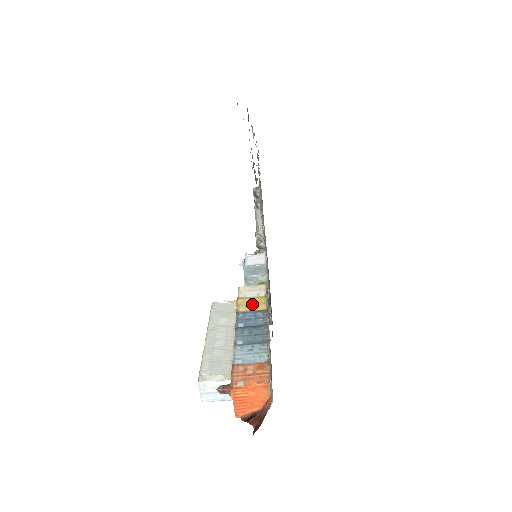
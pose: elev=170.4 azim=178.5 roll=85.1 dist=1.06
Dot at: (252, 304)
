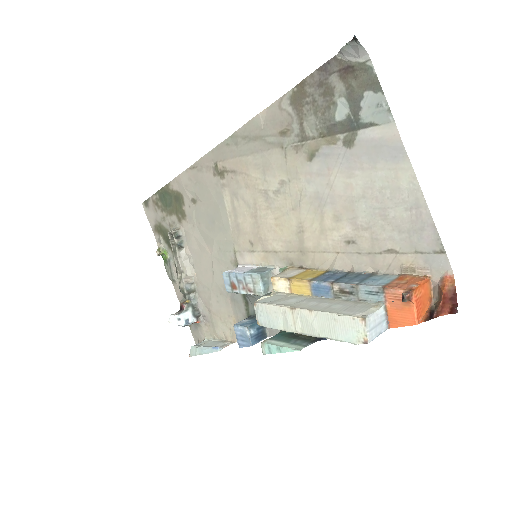
Dot at: (309, 274)
